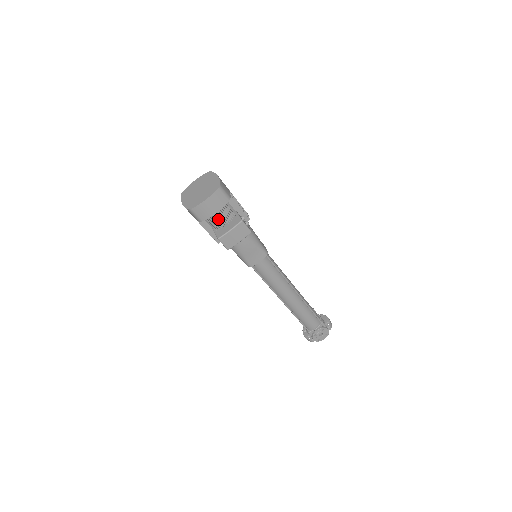
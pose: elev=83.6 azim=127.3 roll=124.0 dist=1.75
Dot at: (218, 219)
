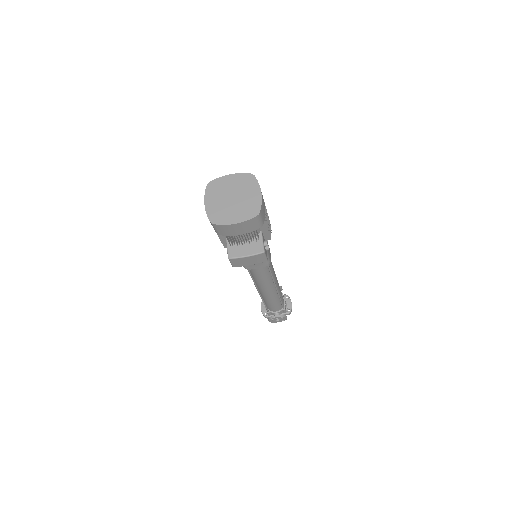
Dot at: occluded
